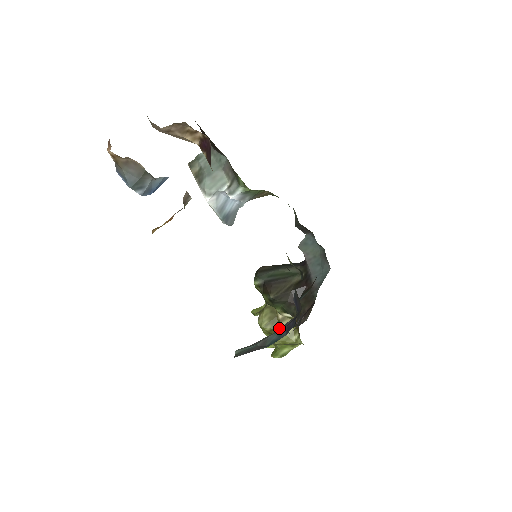
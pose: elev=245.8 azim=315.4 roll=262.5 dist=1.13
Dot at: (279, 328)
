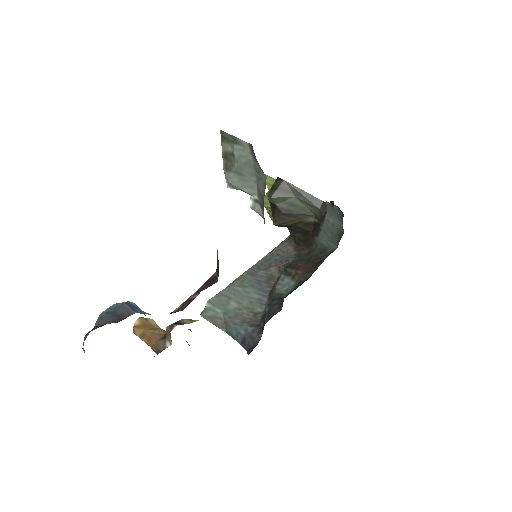
Dot at: occluded
